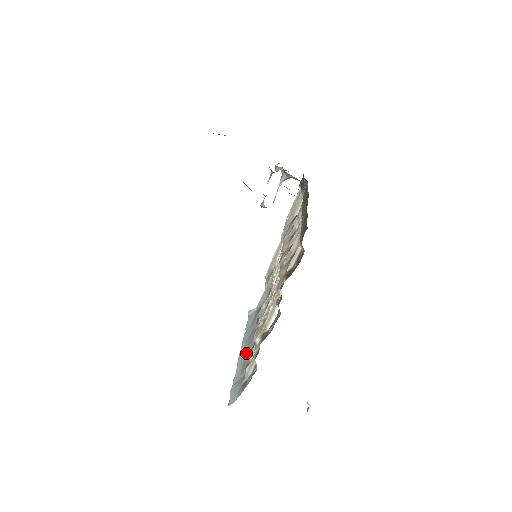
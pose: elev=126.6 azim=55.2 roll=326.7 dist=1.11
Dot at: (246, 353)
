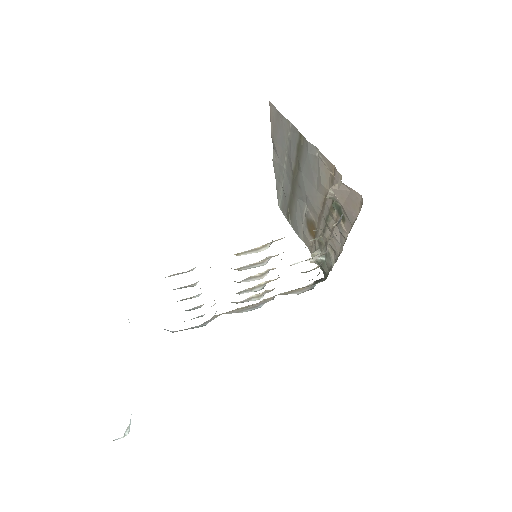
Dot at: occluded
